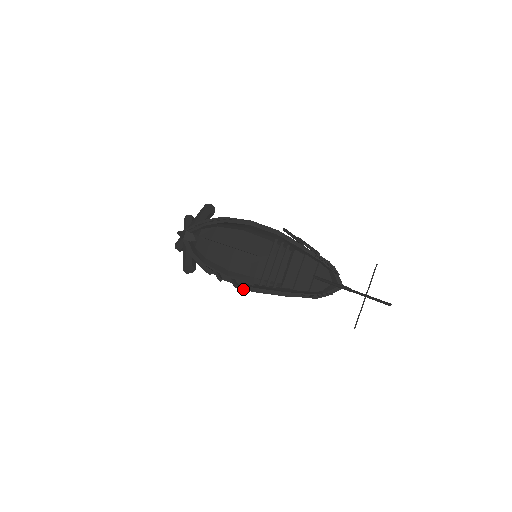
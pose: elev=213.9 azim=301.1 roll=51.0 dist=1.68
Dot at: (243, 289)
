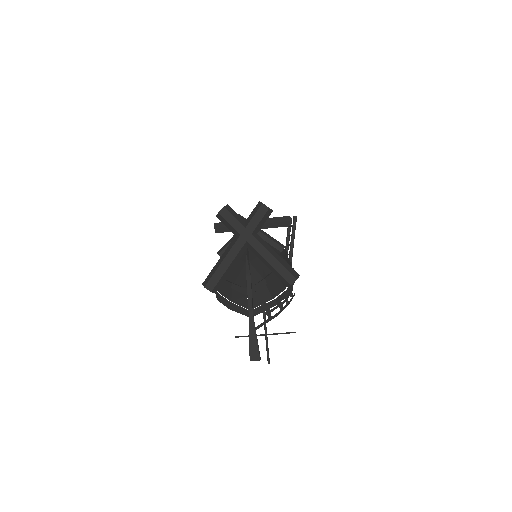
Dot at: occluded
